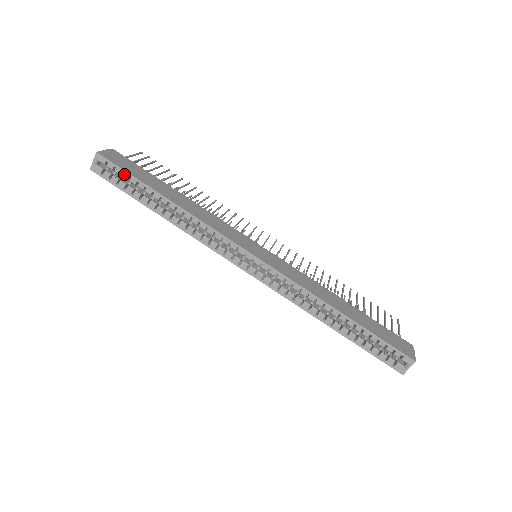
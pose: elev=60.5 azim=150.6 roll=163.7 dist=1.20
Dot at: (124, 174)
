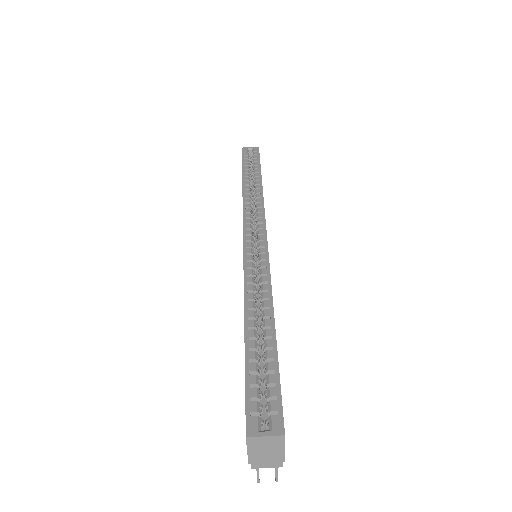
Dot at: (257, 159)
